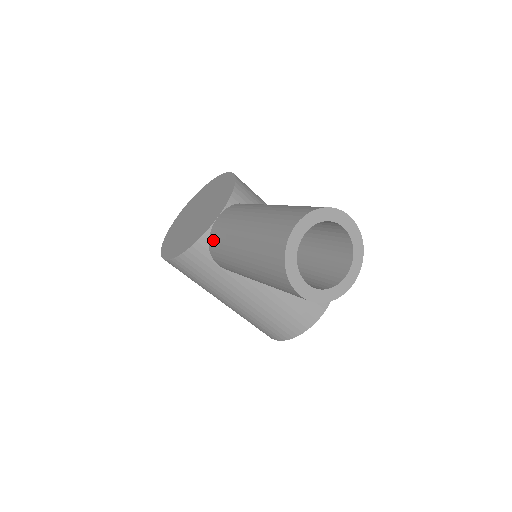
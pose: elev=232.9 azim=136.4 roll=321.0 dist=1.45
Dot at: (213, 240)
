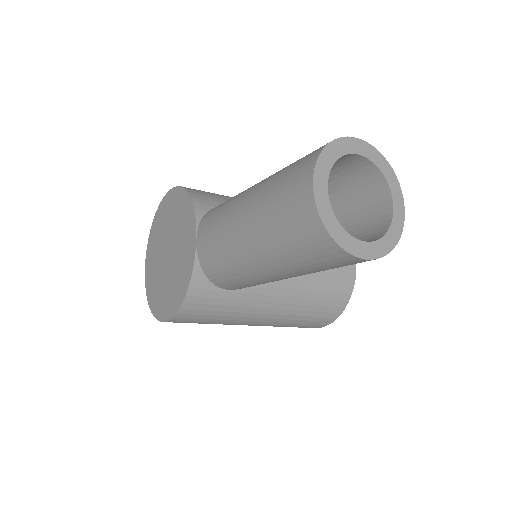
Dot at: (208, 267)
